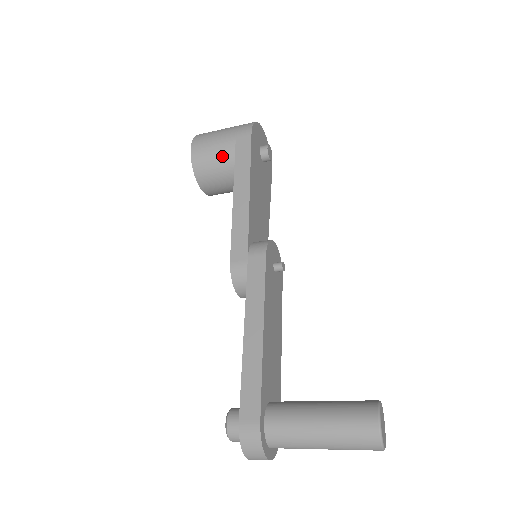
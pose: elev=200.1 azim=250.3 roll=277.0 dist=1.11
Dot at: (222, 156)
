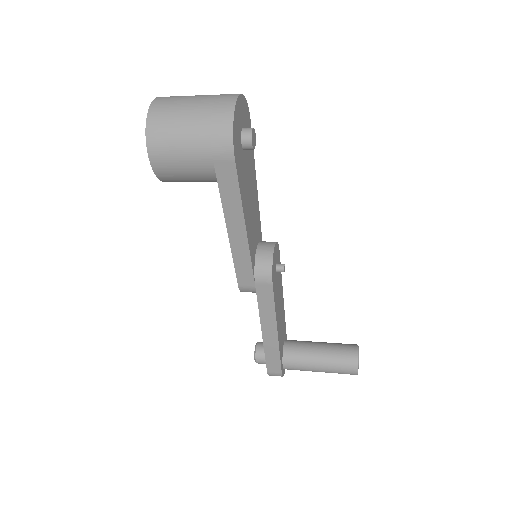
Dot at: (198, 177)
